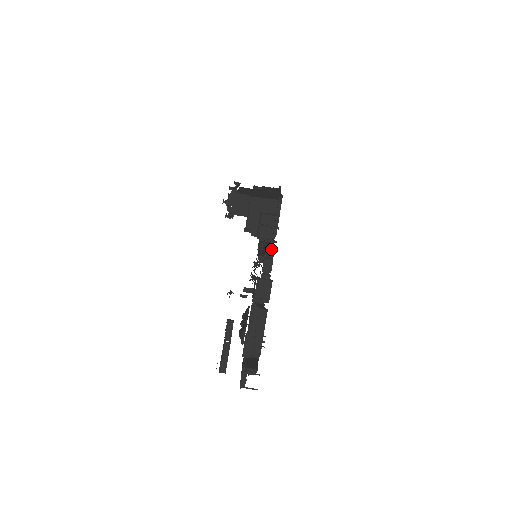
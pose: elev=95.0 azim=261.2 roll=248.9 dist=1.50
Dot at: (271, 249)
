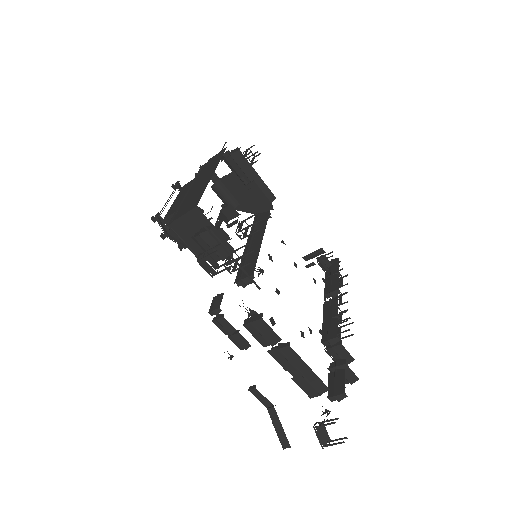
Dot at: (240, 268)
